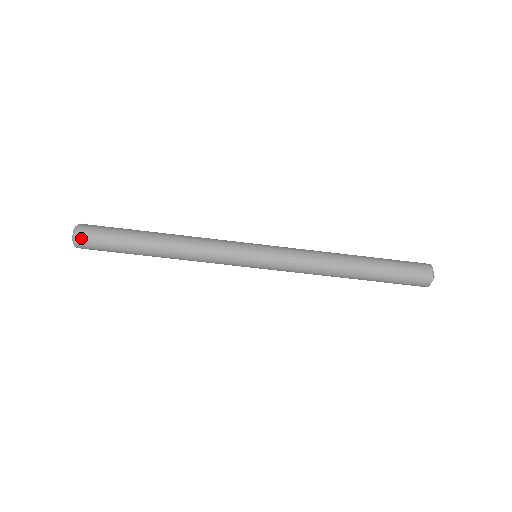
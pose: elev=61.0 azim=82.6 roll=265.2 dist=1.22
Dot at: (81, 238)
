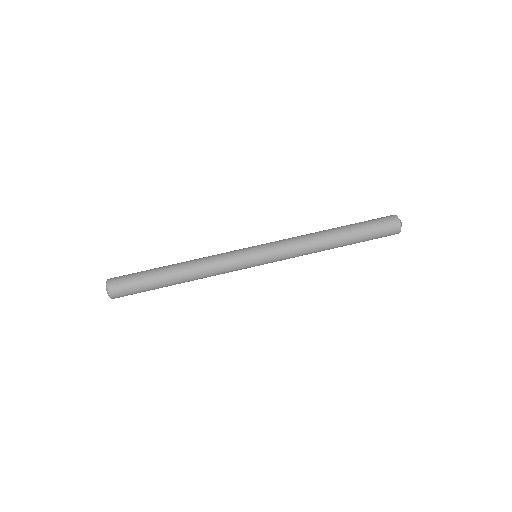
Dot at: (113, 279)
